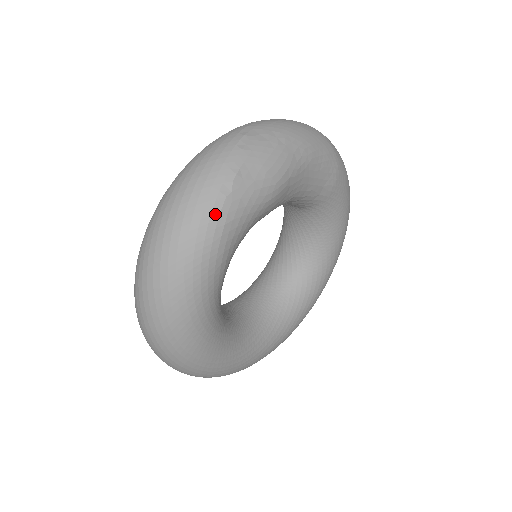
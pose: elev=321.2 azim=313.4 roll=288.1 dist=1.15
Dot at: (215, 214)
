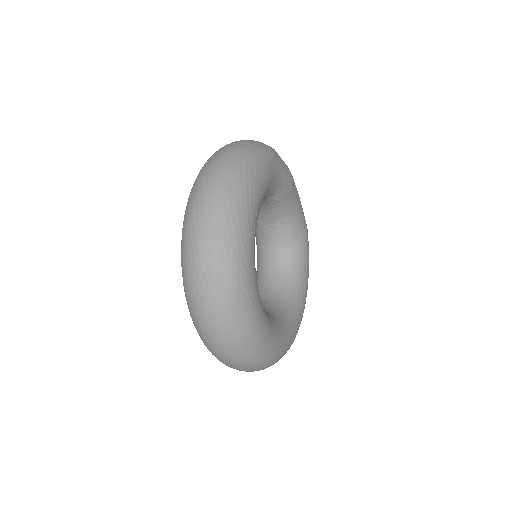
Dot at: (268, 149)
